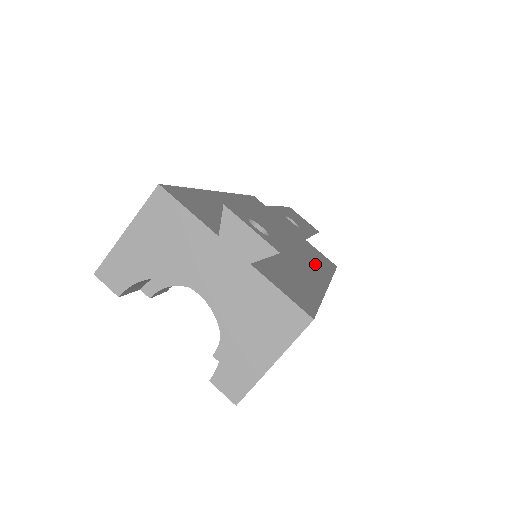
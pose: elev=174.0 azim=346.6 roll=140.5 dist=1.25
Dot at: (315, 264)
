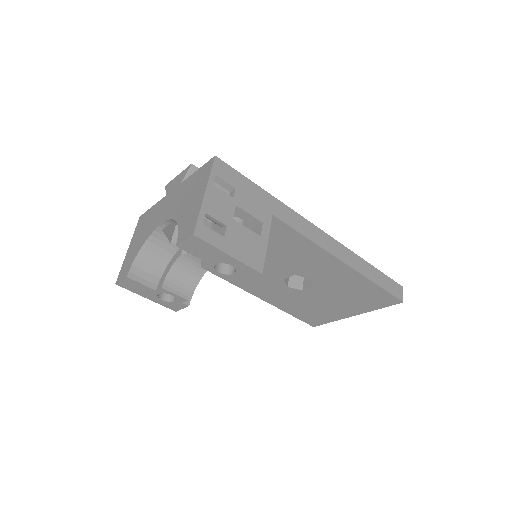
Dot at: occluded
